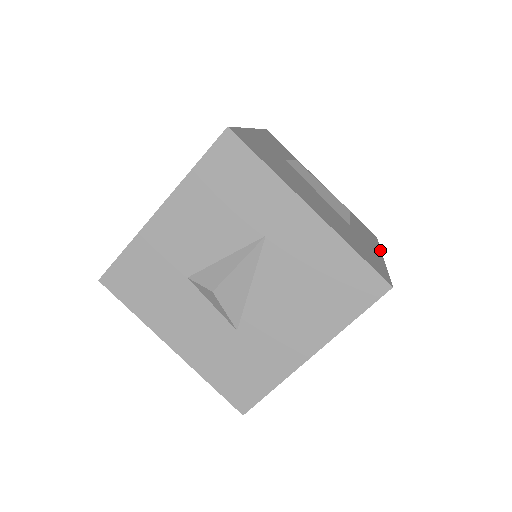
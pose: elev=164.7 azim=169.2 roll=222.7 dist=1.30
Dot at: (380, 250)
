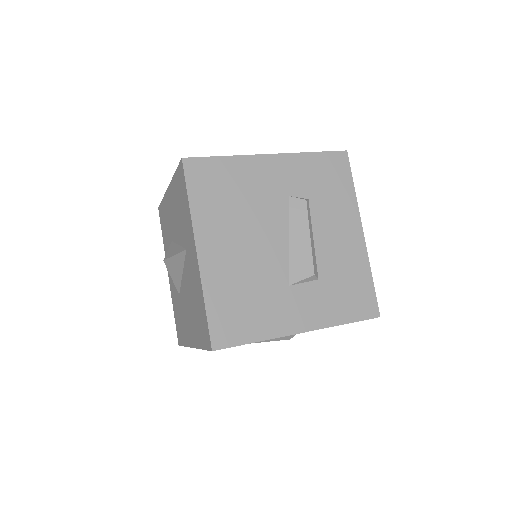
Dot at: (323, 326)
